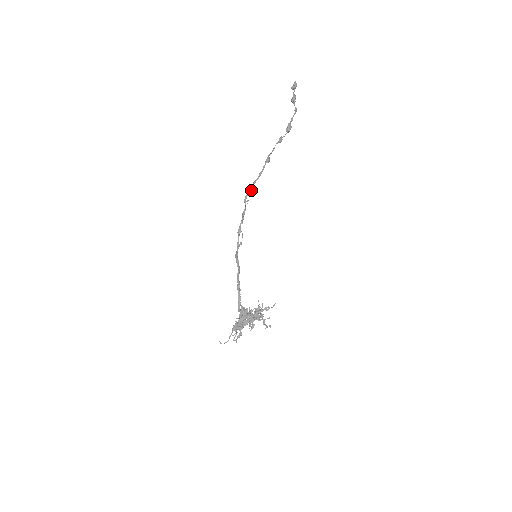
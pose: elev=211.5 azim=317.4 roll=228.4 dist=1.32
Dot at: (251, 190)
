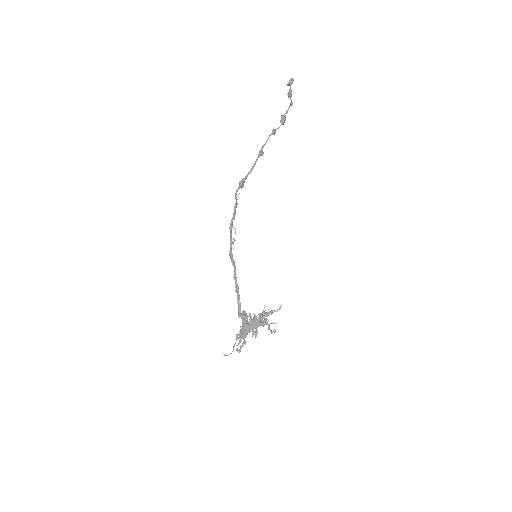
Dot at: (243, 184)
